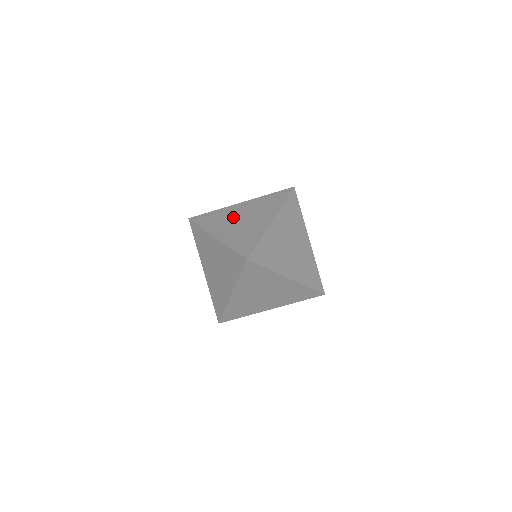
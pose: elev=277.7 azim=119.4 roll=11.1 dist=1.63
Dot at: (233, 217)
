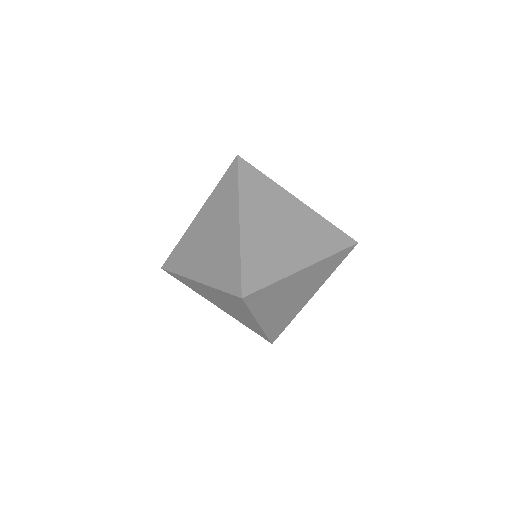
Dot at: occluded
